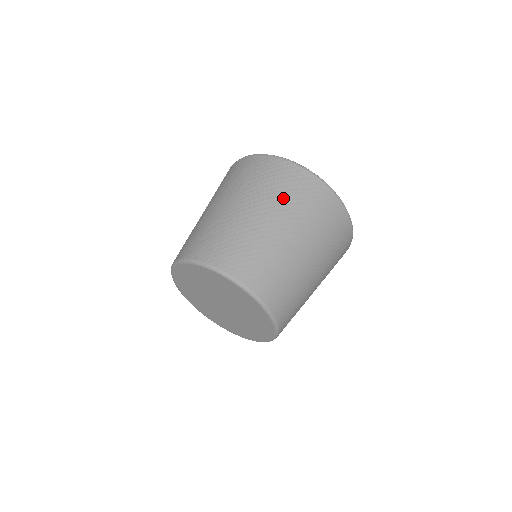
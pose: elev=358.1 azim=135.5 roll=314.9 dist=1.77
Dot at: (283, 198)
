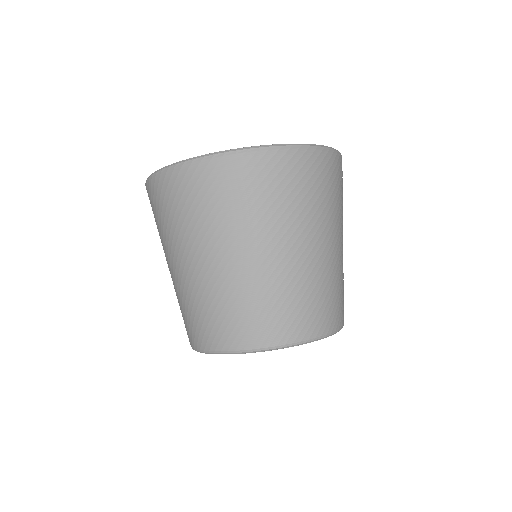
Dot at: (183, 226)
